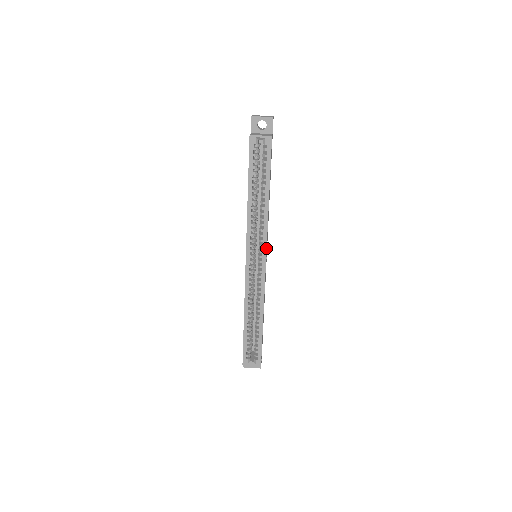
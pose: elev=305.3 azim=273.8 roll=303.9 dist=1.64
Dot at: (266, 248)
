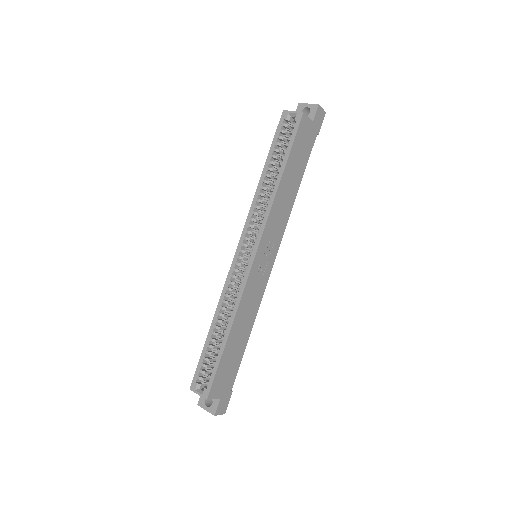
Dot at: (261, 237)
